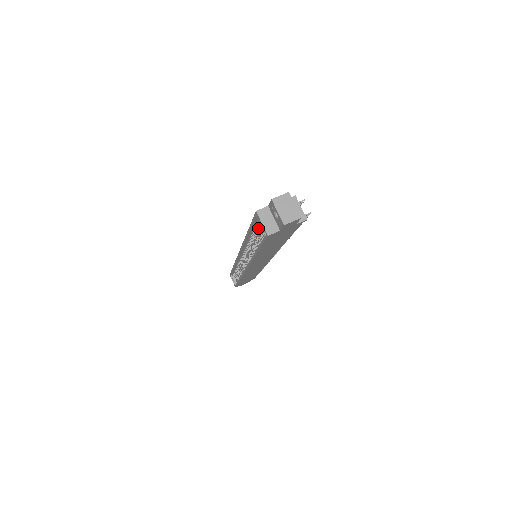
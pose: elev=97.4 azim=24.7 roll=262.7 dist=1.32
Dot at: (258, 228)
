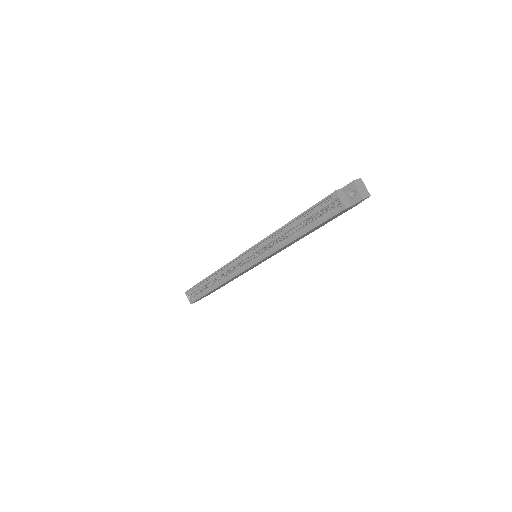
Dot at: (320, 209)
